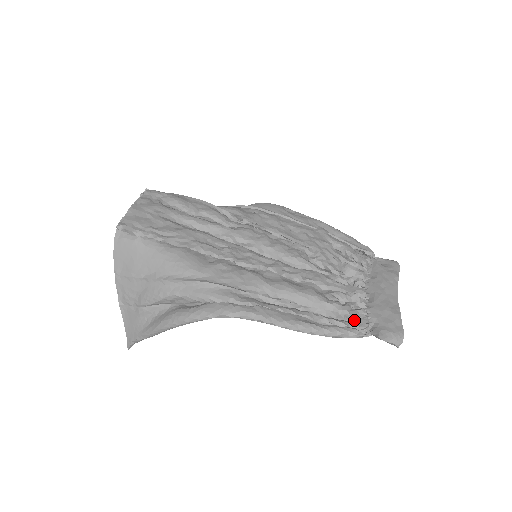
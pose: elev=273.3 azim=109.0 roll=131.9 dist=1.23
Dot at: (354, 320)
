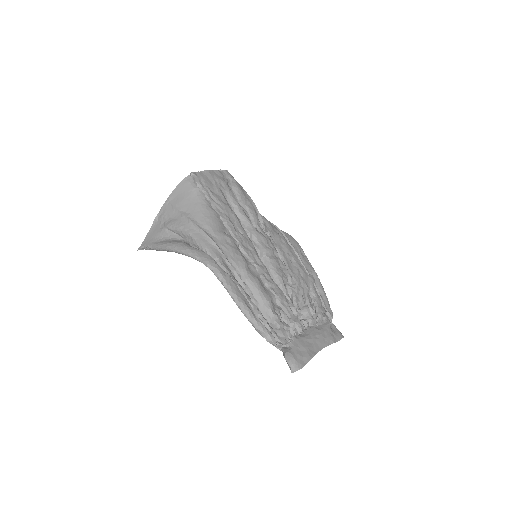
Dot at: (279, 334)
